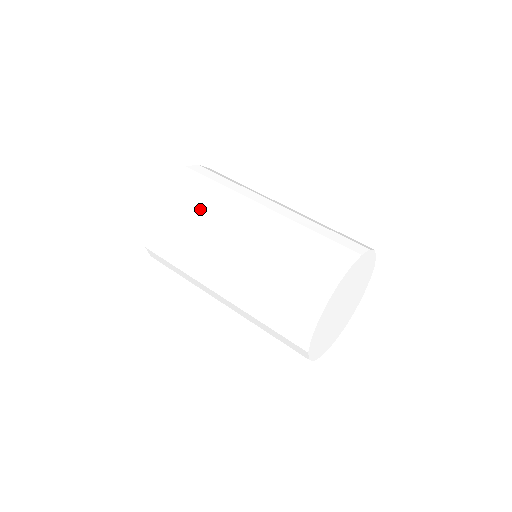
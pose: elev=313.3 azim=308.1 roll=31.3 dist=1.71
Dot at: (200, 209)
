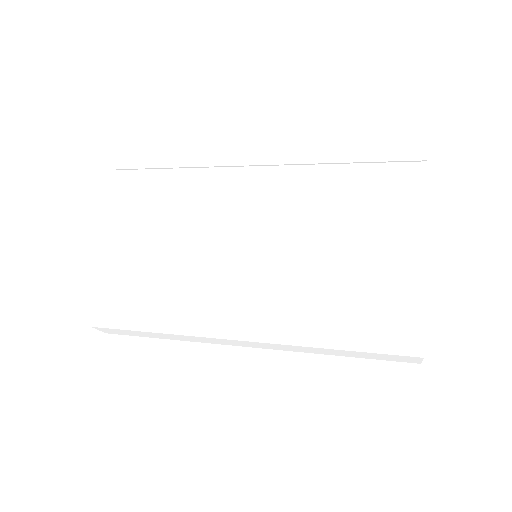
Dot at: (175, 169)
